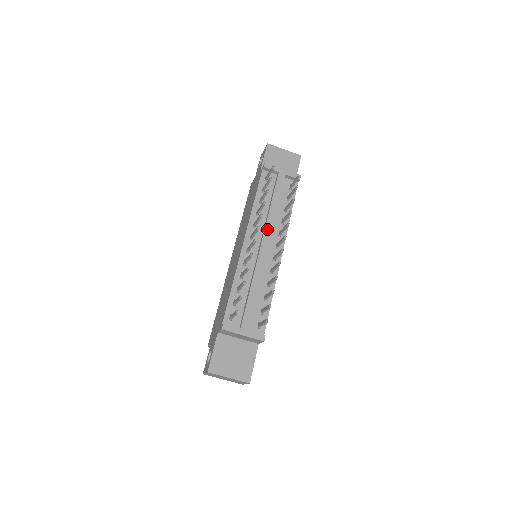
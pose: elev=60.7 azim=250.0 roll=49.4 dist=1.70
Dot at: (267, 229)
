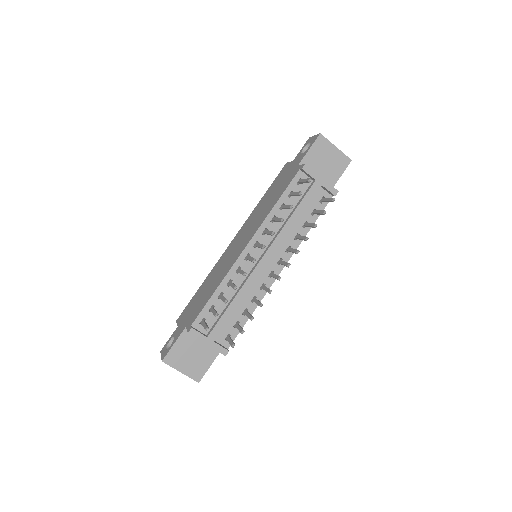
Dot at: (276, 242)
